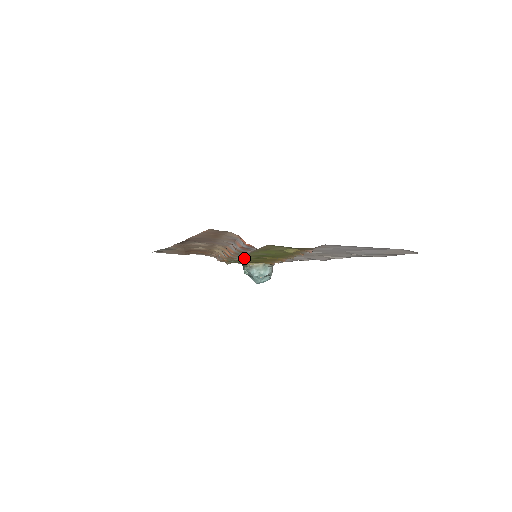
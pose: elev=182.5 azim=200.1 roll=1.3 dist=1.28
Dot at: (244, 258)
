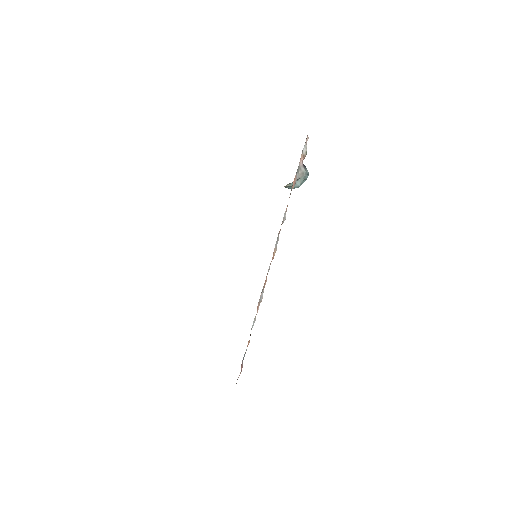
Dot at: occluded
